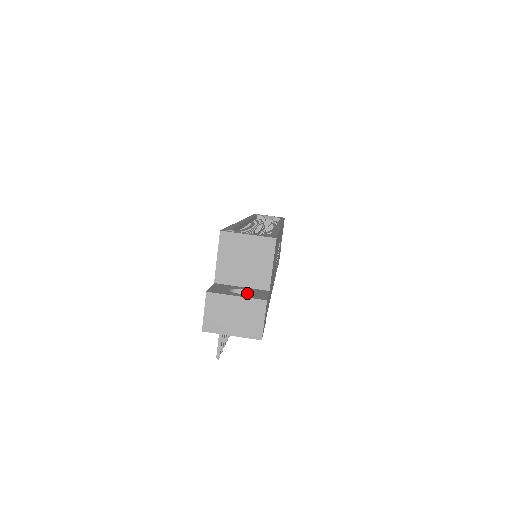
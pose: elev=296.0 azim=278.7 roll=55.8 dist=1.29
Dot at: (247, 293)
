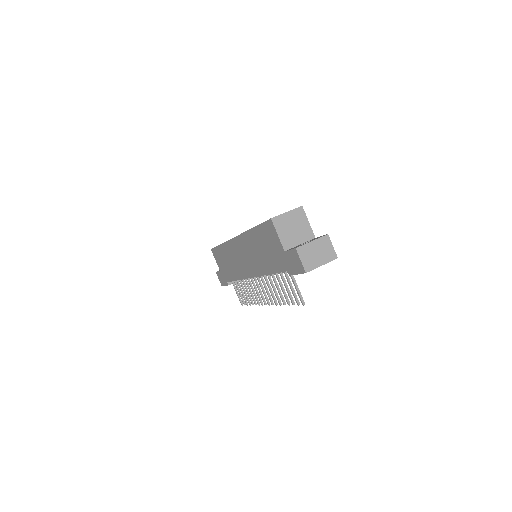
Dot at: occluded
